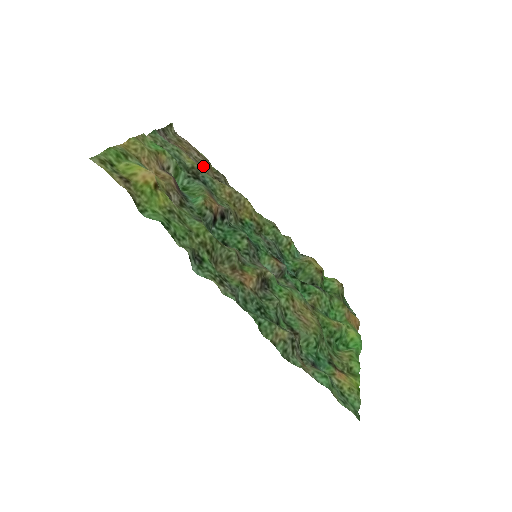
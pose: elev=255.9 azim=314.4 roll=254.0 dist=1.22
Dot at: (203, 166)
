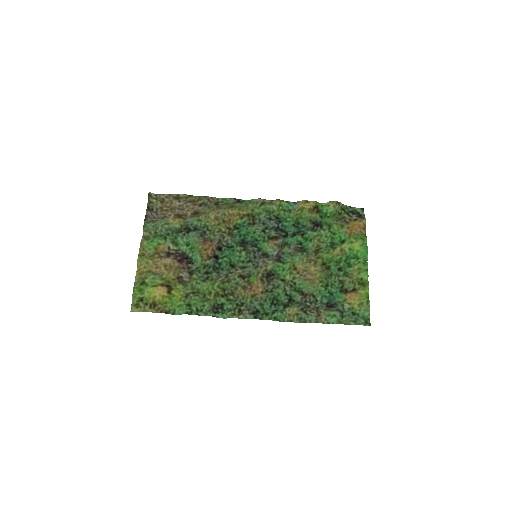
Dot at: (188, 208)
